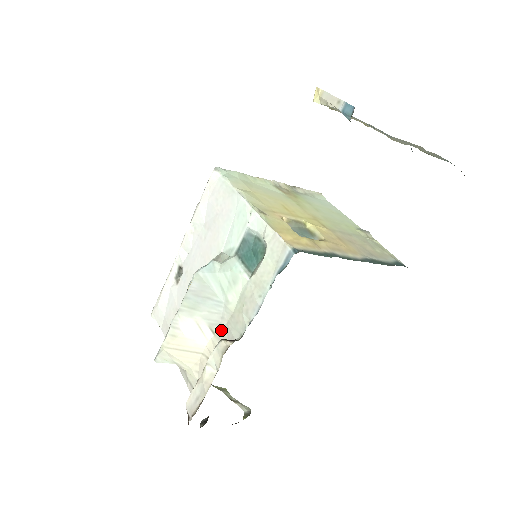
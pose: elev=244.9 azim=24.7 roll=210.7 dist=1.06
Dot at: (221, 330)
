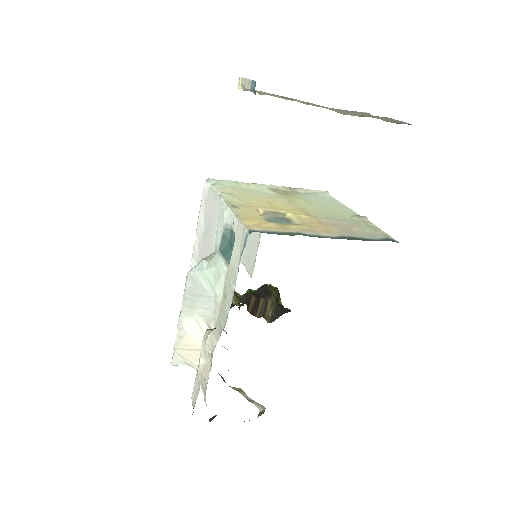
Dot at: (215, 324)
